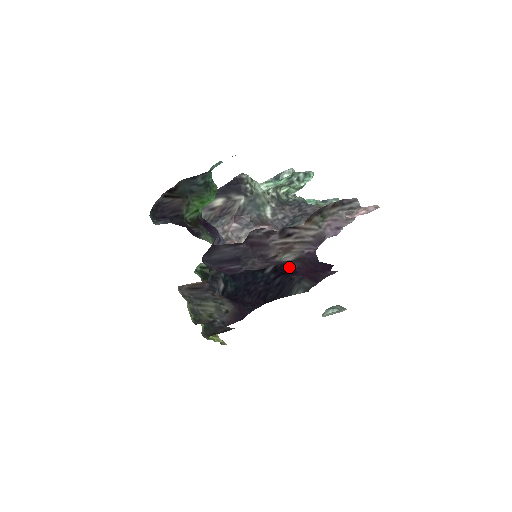
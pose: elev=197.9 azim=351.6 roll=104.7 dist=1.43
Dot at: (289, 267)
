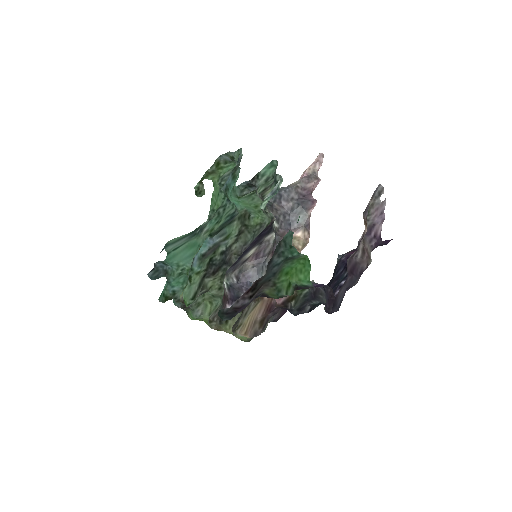
Dot at: occluded
